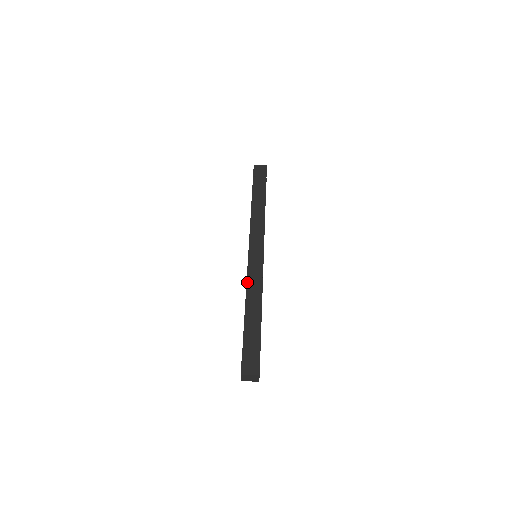
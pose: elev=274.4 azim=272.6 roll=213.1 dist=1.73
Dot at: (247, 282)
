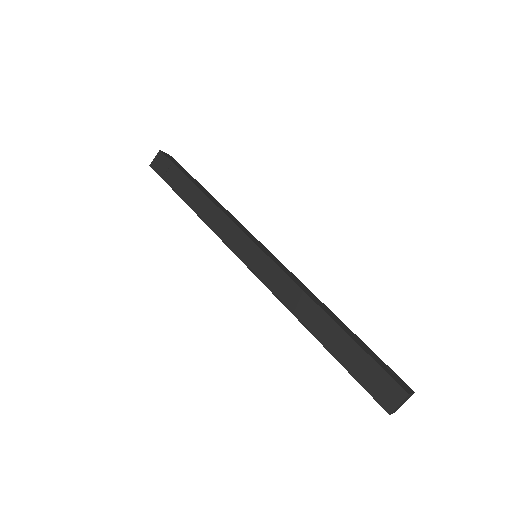
Dot at: (279, 299)
